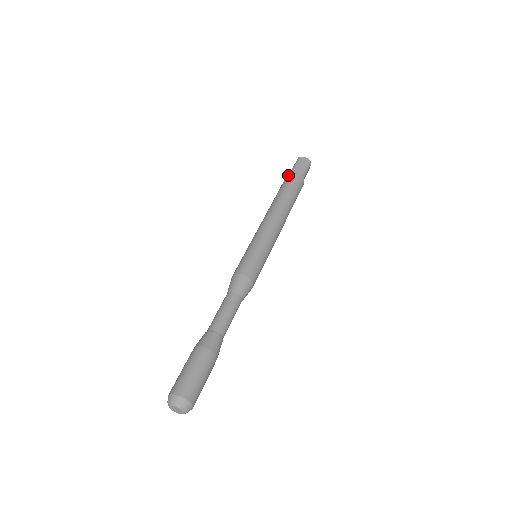
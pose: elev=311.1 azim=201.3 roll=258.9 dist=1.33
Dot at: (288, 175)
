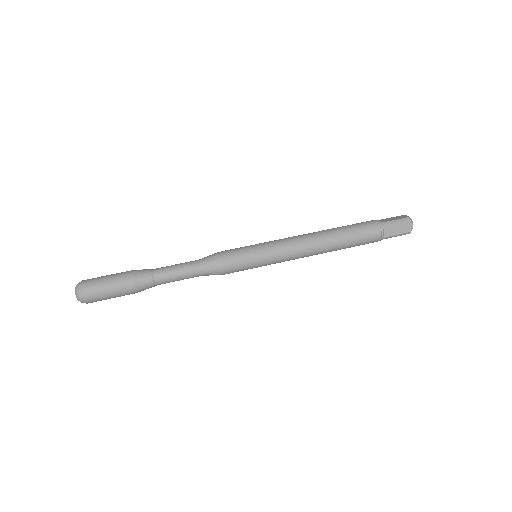
Dot at: (375, 224)
